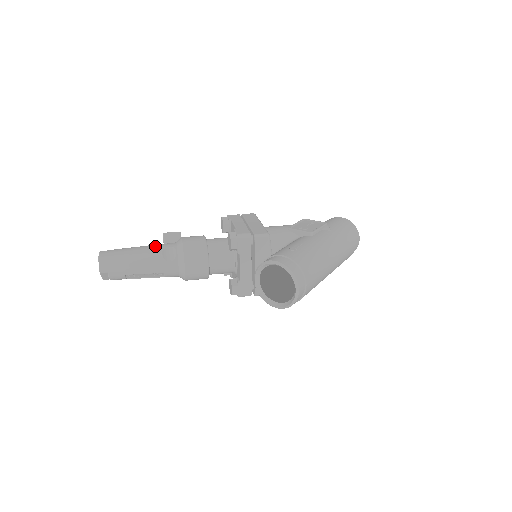
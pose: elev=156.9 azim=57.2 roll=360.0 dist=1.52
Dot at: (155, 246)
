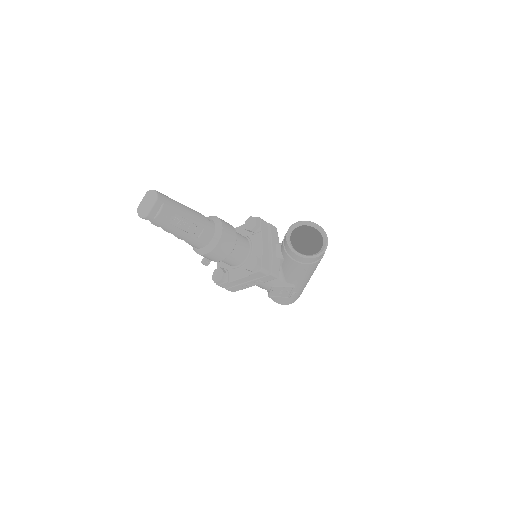
Dot at: occluded
